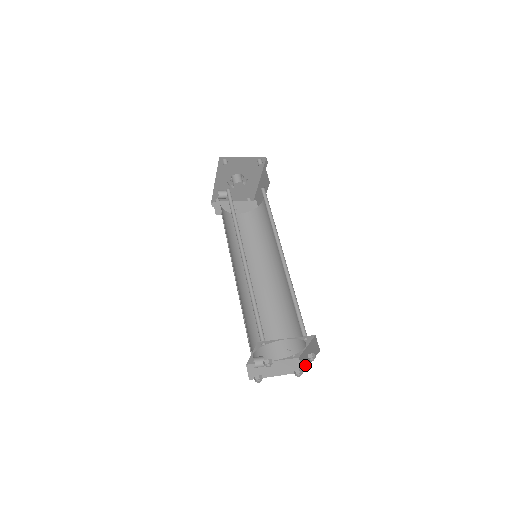
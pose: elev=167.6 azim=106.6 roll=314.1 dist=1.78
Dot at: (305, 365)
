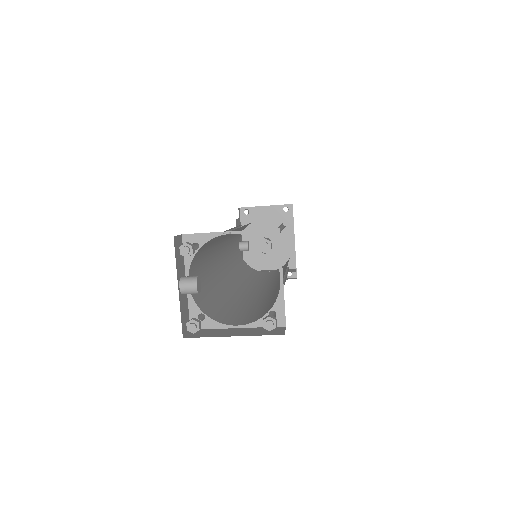
Dot at: occluded
